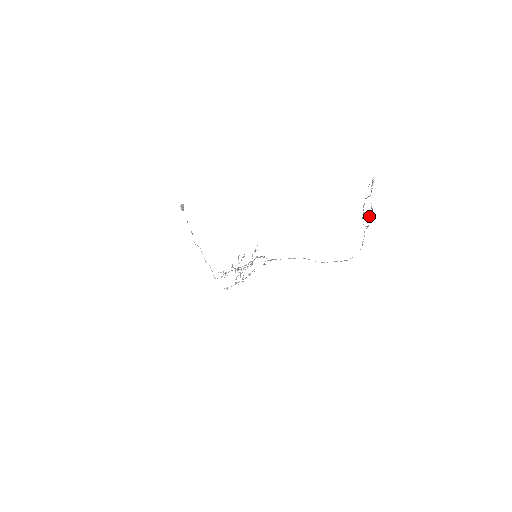
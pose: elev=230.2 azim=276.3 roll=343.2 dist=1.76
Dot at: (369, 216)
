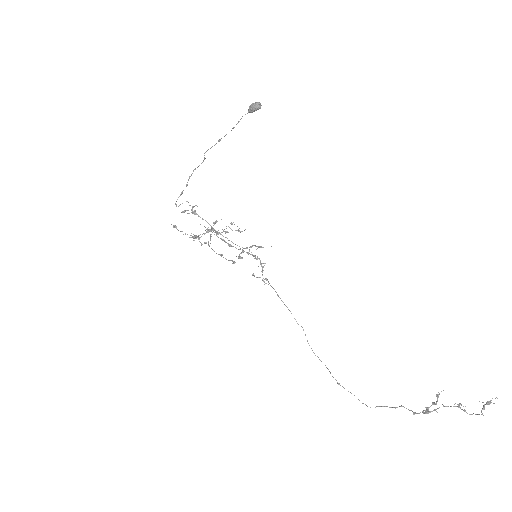
Dot at: occluded
